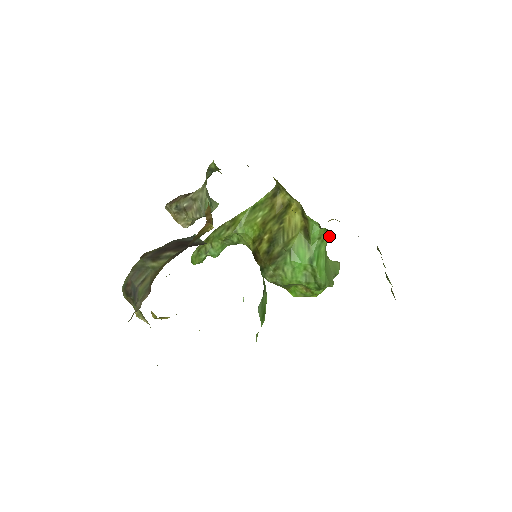
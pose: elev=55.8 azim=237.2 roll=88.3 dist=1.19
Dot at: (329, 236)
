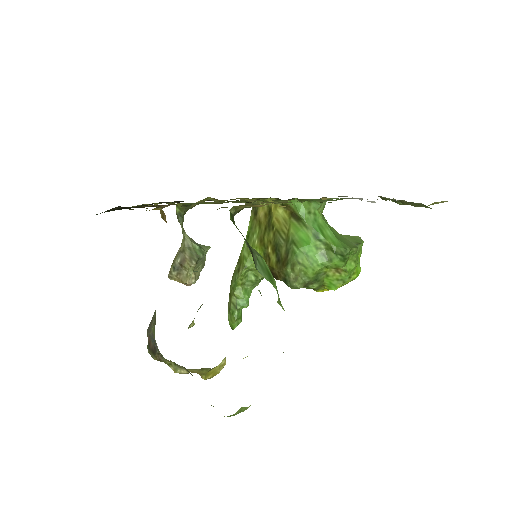
Dot at: (317, 206)
